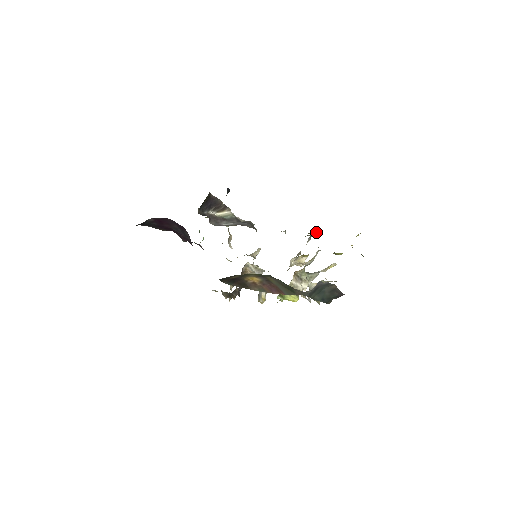
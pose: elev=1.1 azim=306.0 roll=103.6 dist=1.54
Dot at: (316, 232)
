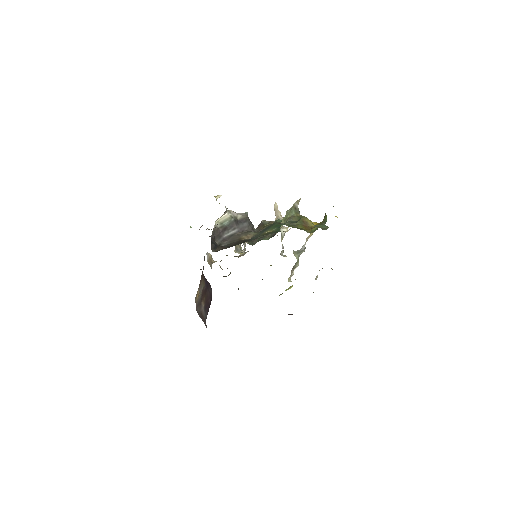
Dot at: (300, 199)
